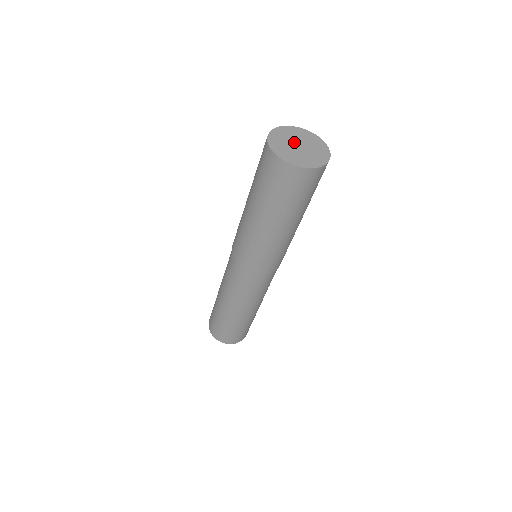
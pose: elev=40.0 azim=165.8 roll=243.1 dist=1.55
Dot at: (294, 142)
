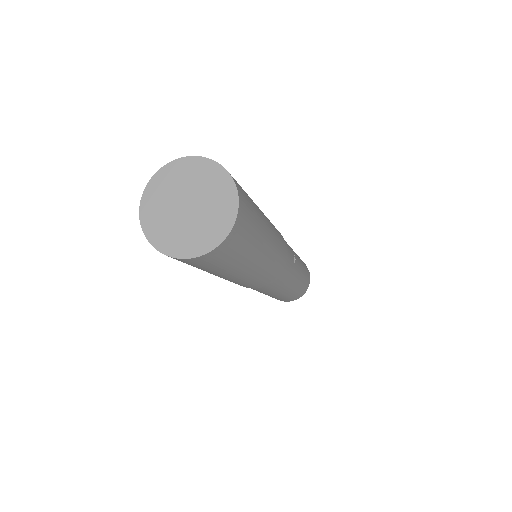
Dot at: (177, 206)
